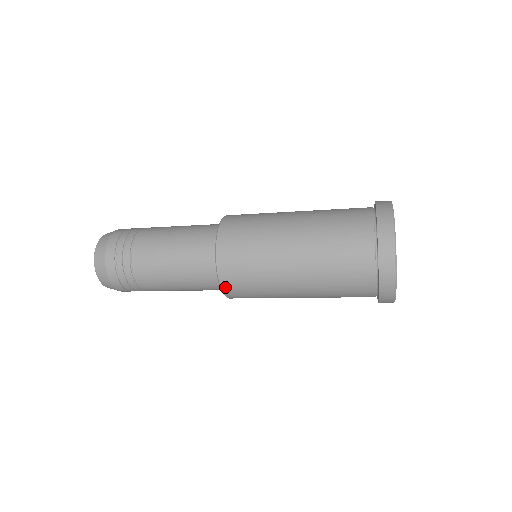
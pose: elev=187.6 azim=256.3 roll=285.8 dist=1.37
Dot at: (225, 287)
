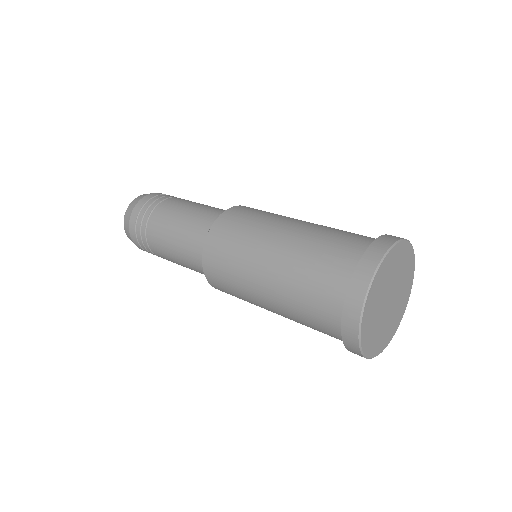
Dot at: occluded
